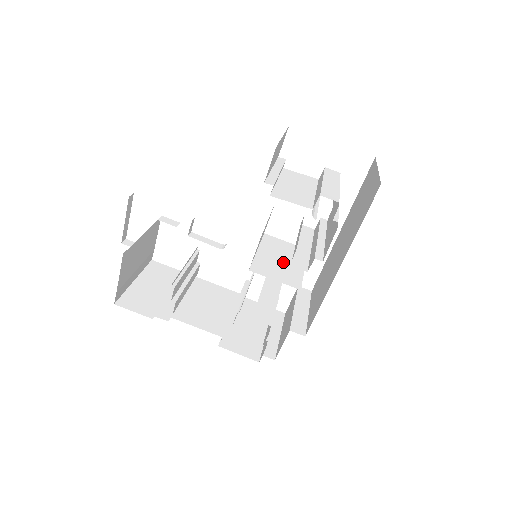
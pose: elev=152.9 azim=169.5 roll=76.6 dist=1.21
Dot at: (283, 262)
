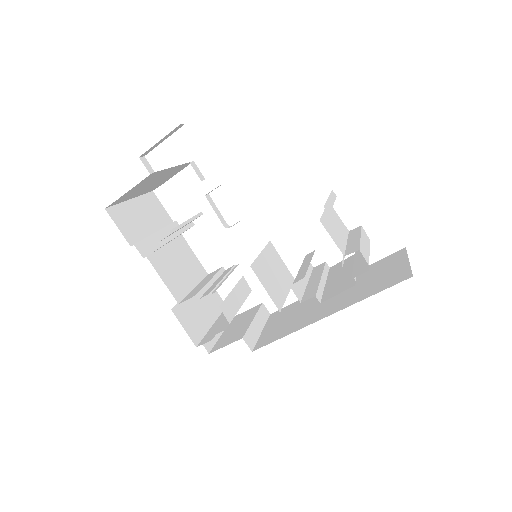
Dot at: (275, 277)
